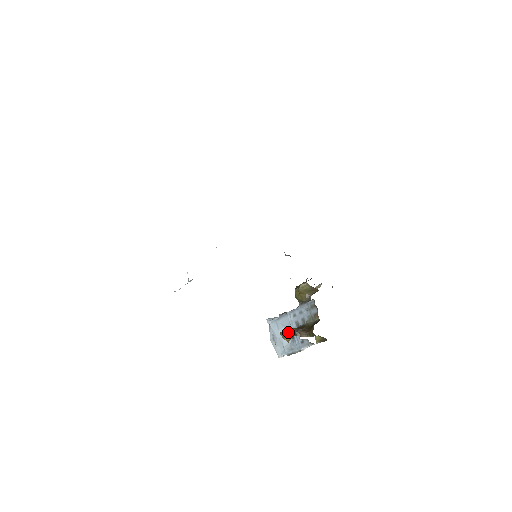
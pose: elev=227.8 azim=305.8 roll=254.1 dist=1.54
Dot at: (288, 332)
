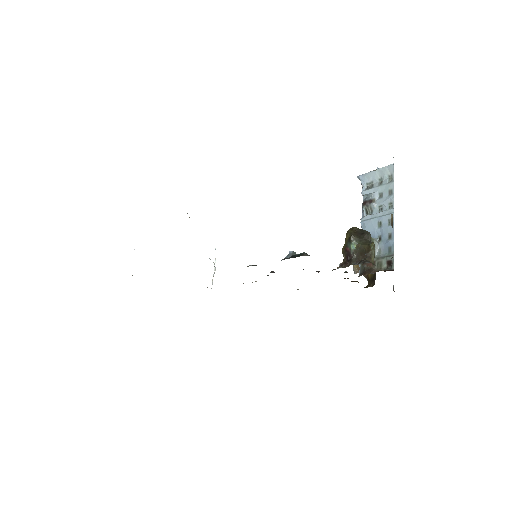
Dot at: occluded
